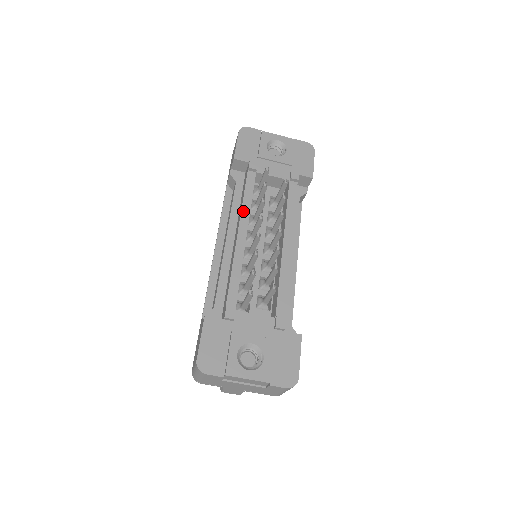
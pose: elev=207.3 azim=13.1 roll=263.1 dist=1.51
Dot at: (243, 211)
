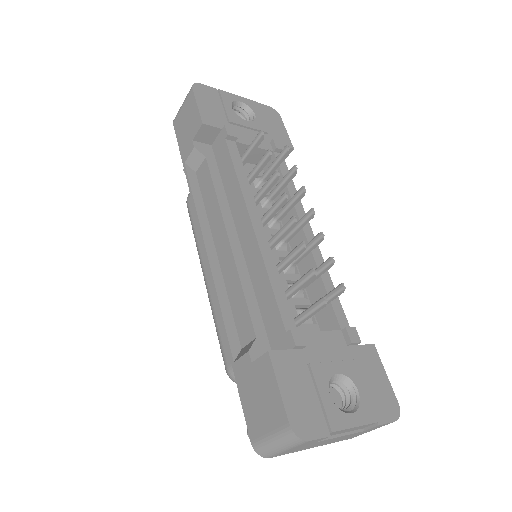
Dot at: (244, 193)
